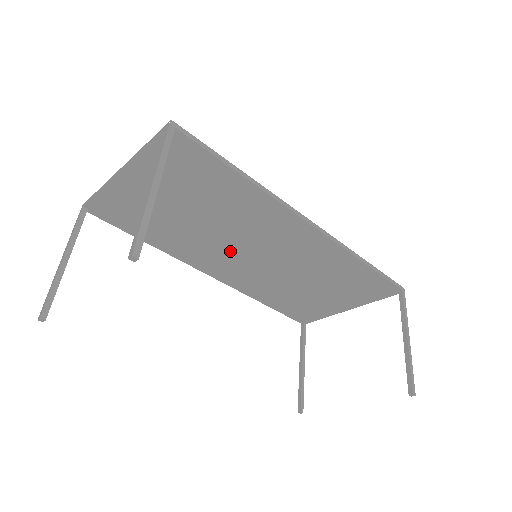
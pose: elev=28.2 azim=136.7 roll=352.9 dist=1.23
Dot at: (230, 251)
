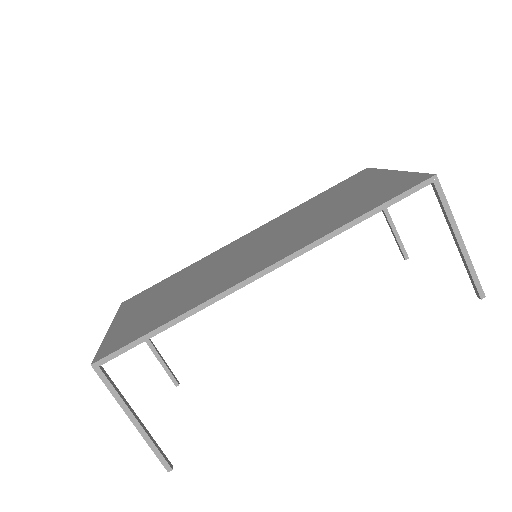
Dot at: occluded
